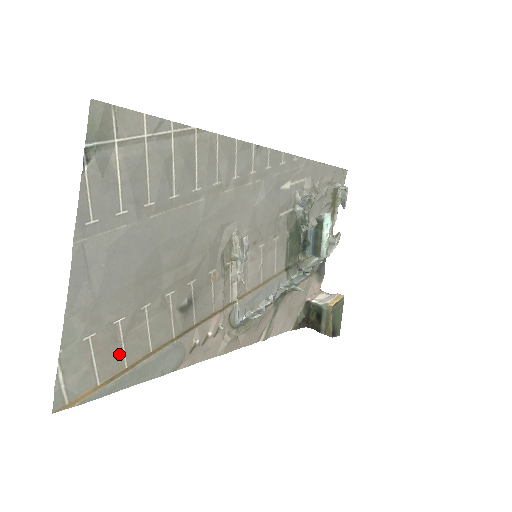
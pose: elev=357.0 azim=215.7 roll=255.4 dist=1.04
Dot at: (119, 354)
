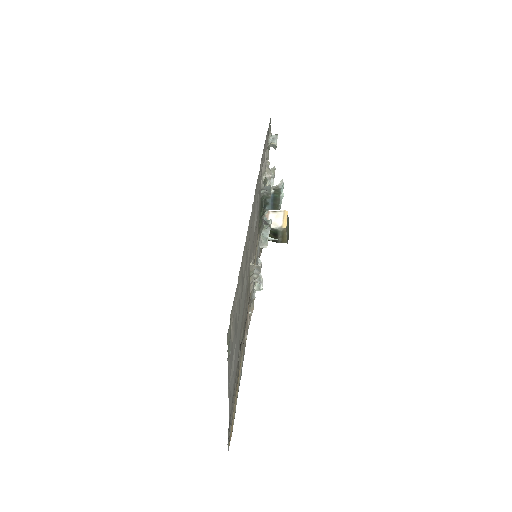
Dot at: occluded
